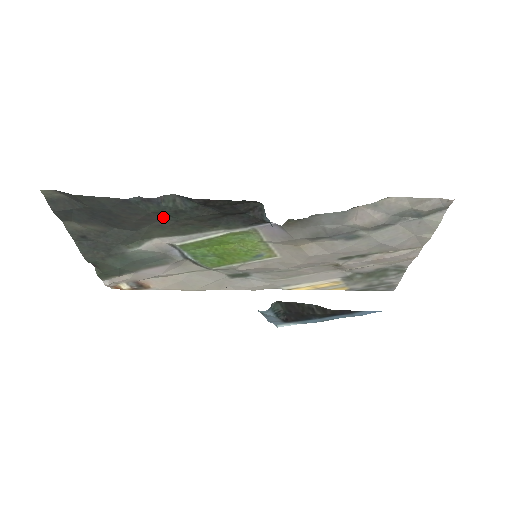
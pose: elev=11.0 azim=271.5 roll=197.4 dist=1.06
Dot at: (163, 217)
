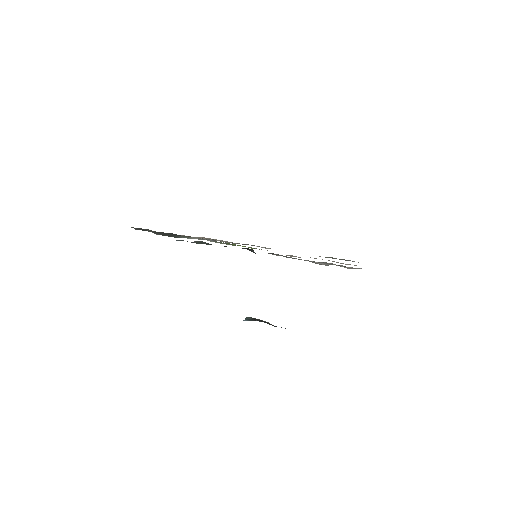
Dot at: occluded
